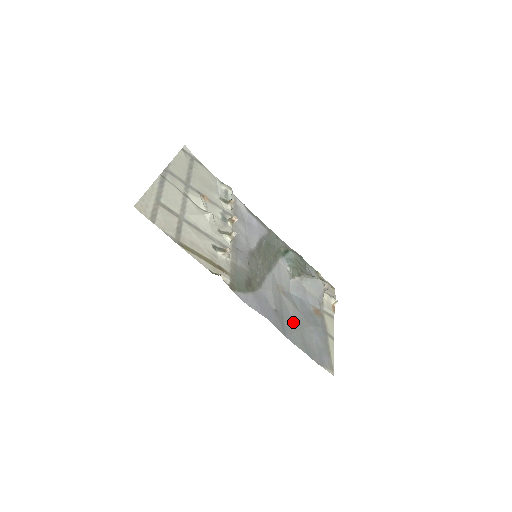
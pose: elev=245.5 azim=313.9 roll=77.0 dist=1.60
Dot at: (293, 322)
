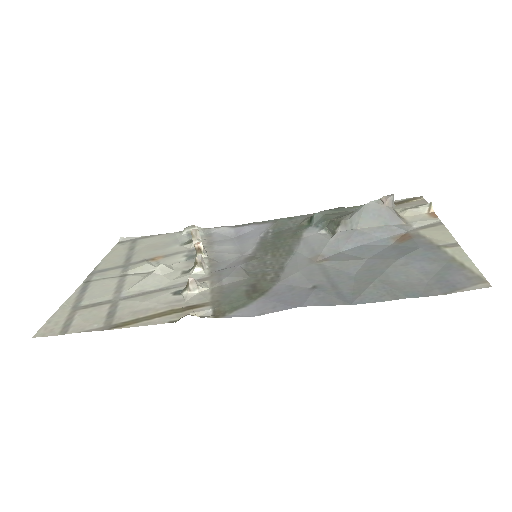
Dot at: (359, 278)
